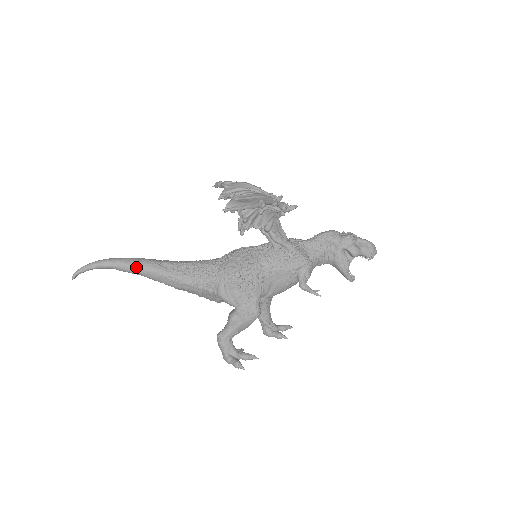
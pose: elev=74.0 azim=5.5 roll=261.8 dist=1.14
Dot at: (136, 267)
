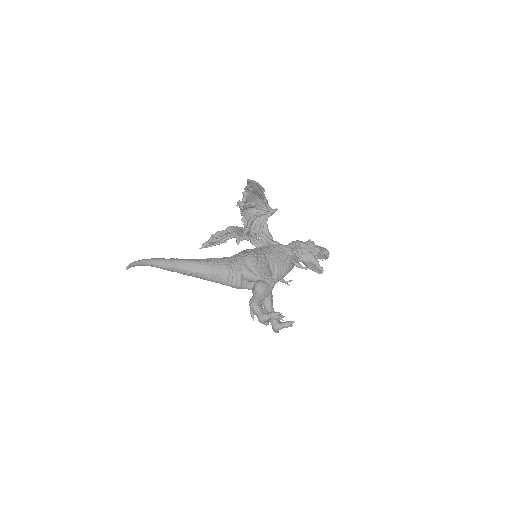
Dot at: (175, 261)
